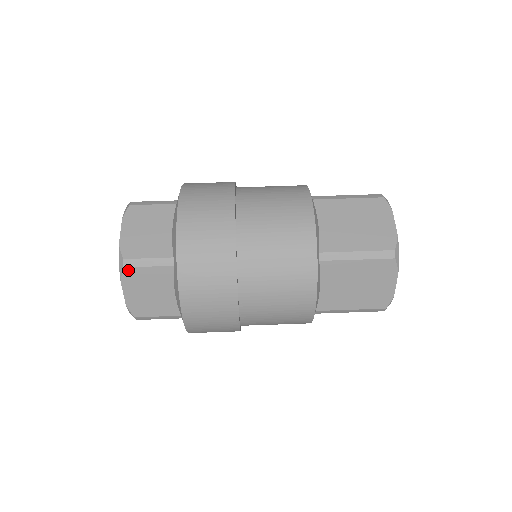
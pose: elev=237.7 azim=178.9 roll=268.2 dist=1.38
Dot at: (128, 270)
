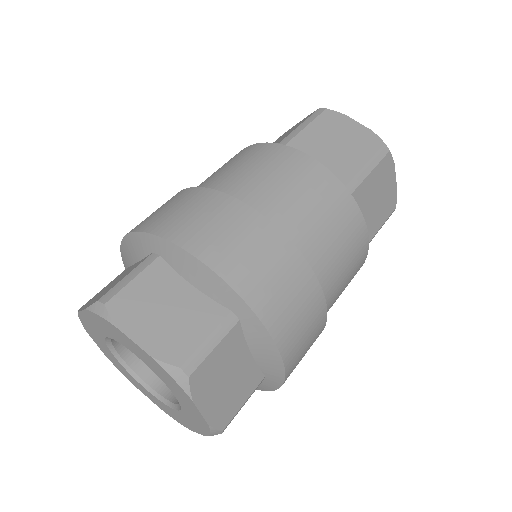
Dot at: (195, 376)
